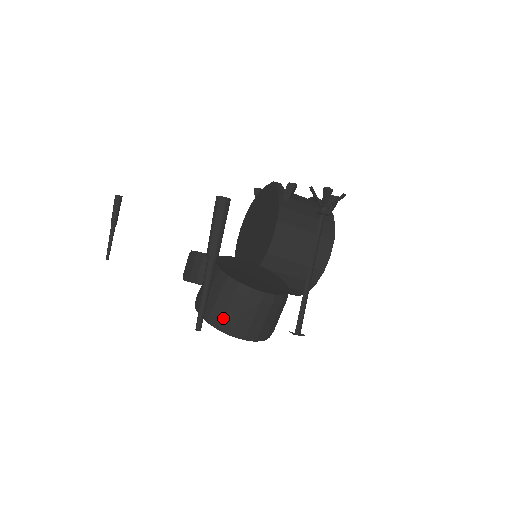
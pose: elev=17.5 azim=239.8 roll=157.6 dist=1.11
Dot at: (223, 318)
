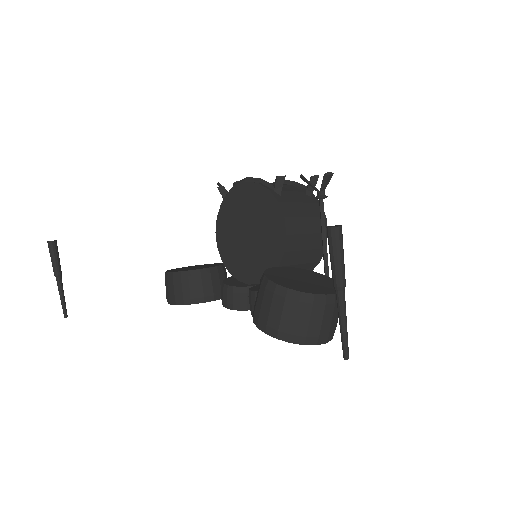
Dot at: (307, 333)
